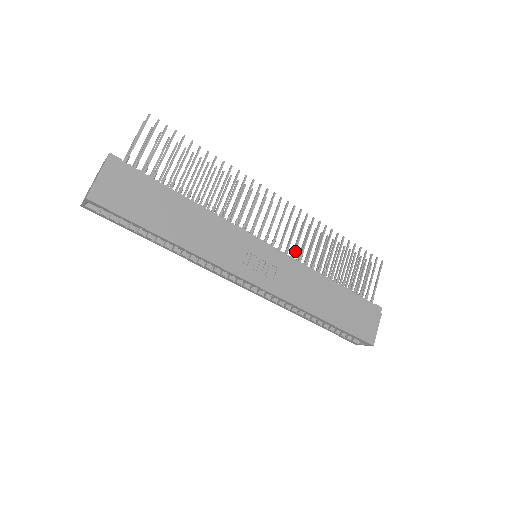
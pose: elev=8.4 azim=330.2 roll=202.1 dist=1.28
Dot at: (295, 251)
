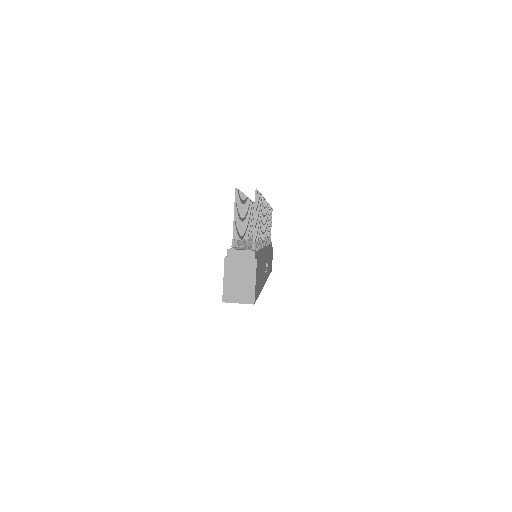
Dot at: occluded
